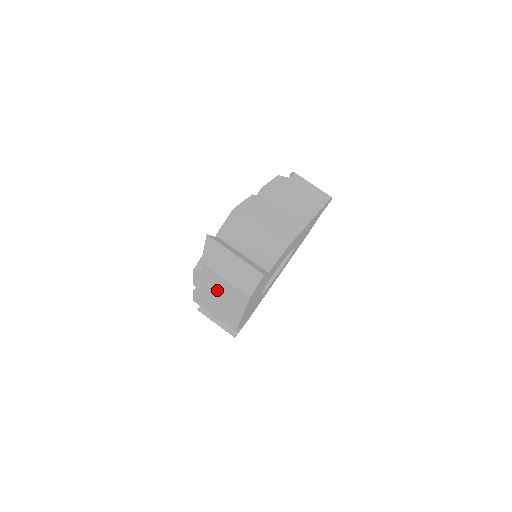
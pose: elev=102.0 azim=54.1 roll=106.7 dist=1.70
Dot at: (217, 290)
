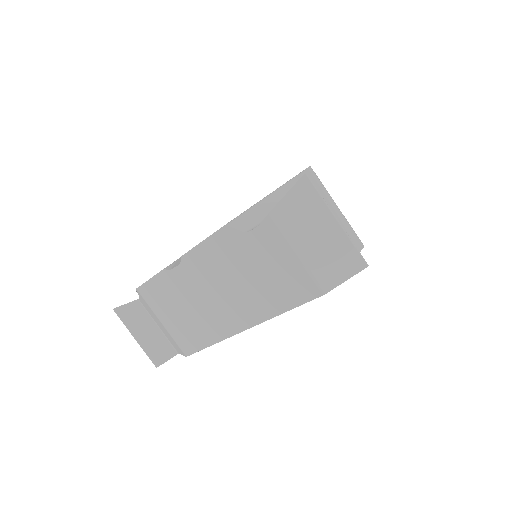
Dot at: (241, 273)
